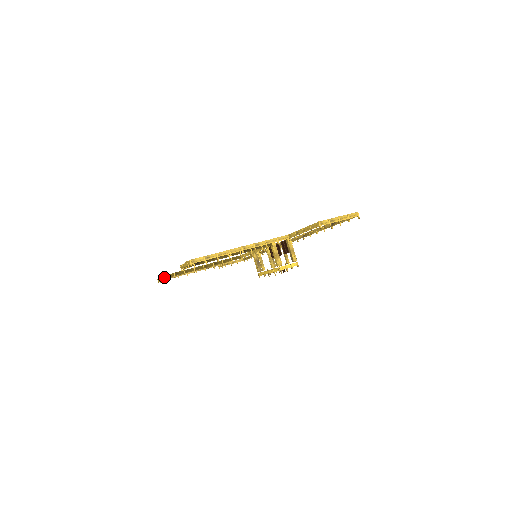
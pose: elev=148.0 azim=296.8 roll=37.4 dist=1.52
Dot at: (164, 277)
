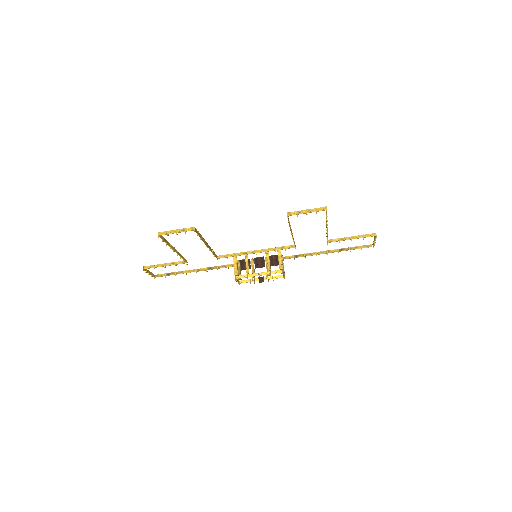
Dot at: (195, 228)
